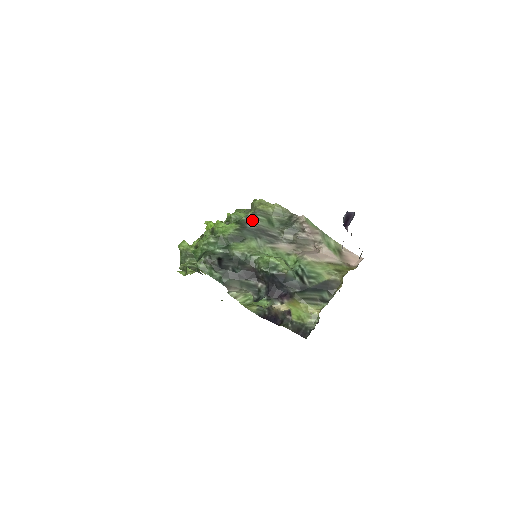
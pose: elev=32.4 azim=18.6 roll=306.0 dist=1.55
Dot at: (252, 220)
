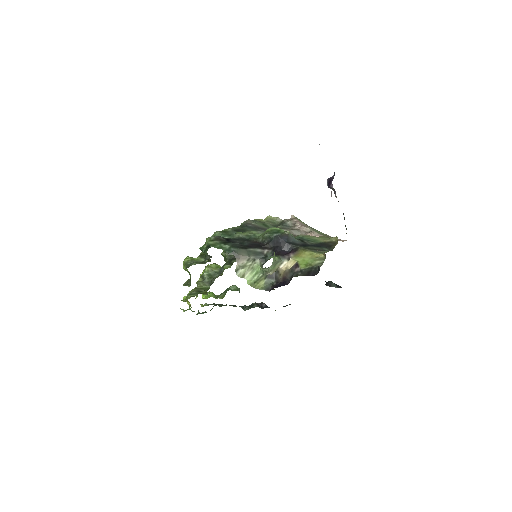
Dot at: (250, 223)
